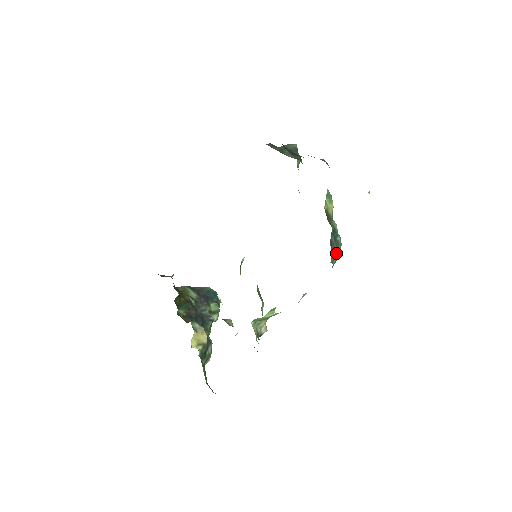
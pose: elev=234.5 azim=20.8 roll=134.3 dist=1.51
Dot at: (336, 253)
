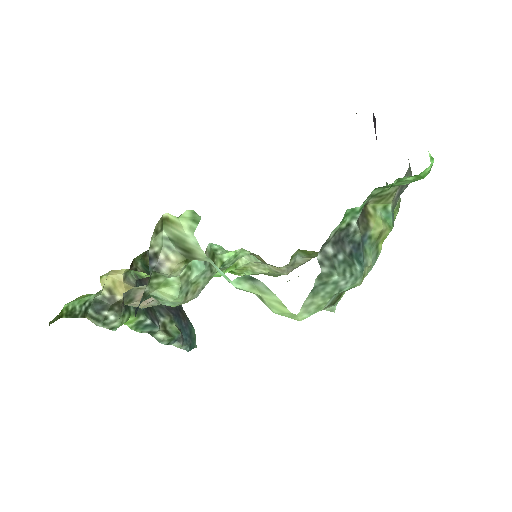
Dot at: (337, 264)
